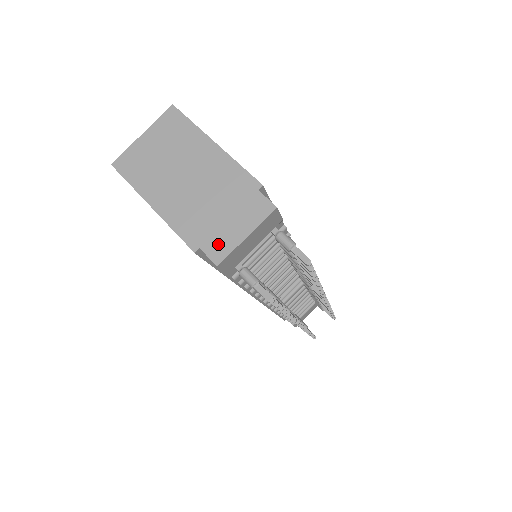
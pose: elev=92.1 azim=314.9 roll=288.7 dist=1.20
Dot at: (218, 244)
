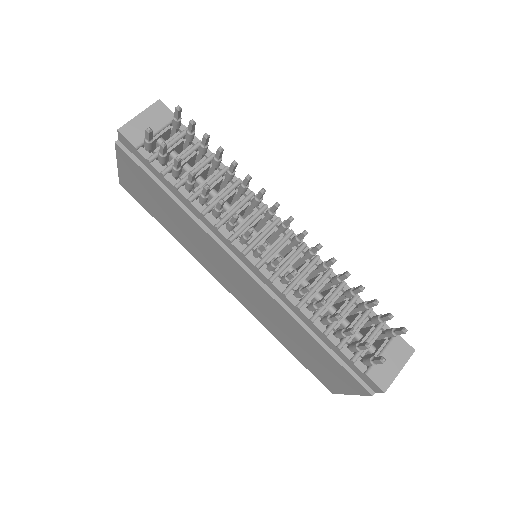
Dot at: occluded
